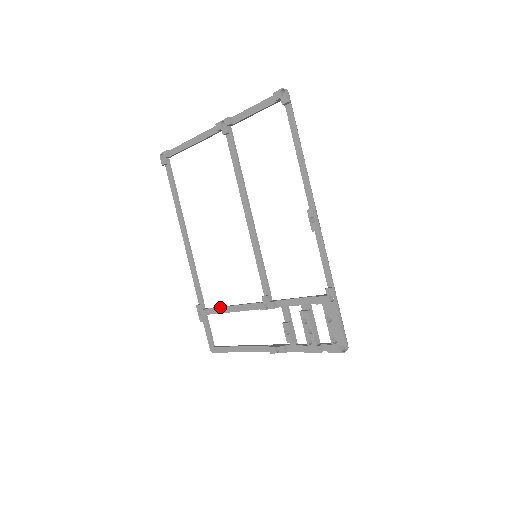
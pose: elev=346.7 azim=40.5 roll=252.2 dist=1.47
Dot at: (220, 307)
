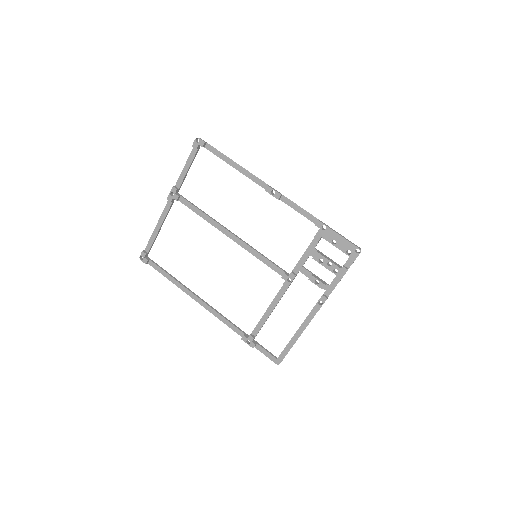
Dot at: (259, 321)
